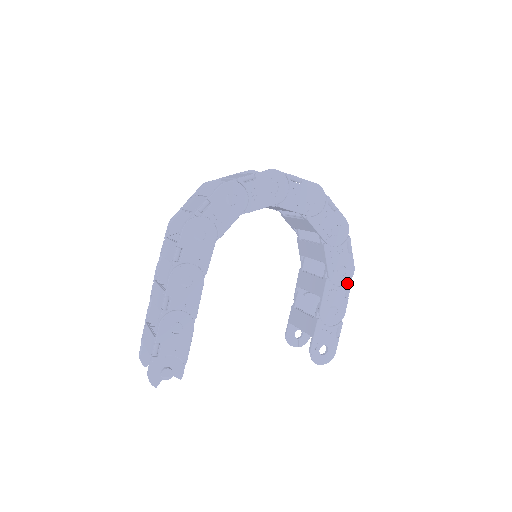
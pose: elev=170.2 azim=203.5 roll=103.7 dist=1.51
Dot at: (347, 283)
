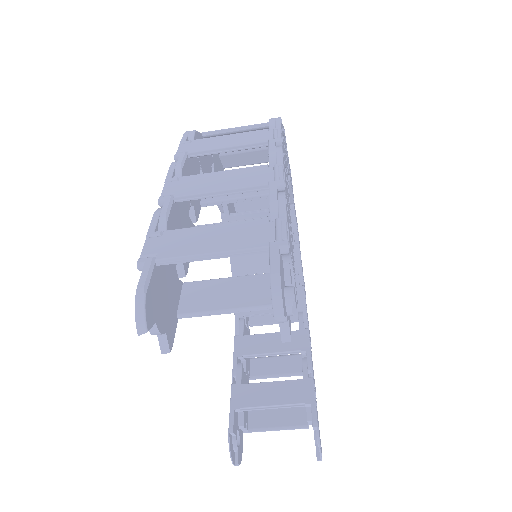
Dot at: occluded
